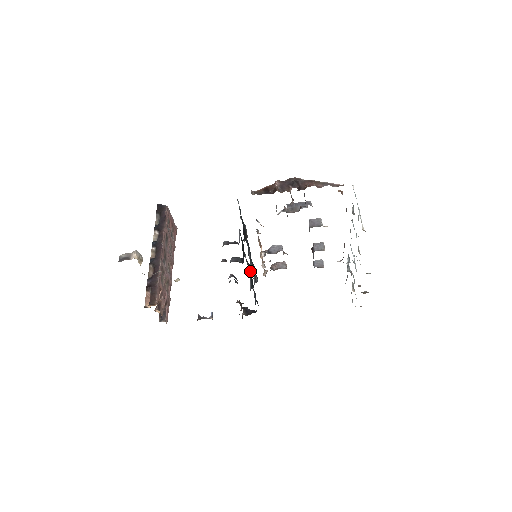
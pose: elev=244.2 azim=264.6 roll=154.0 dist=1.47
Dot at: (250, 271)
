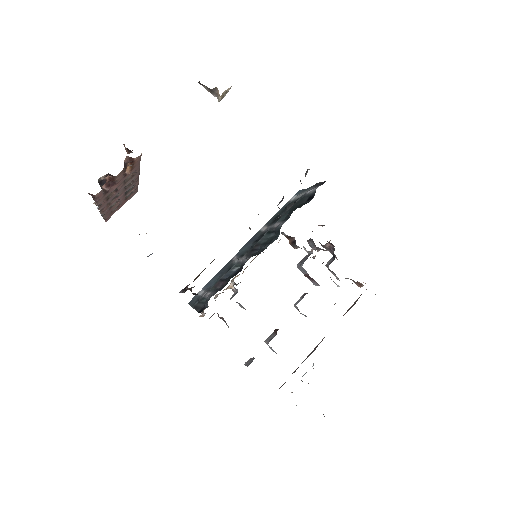
Dot at: (263, 244)
